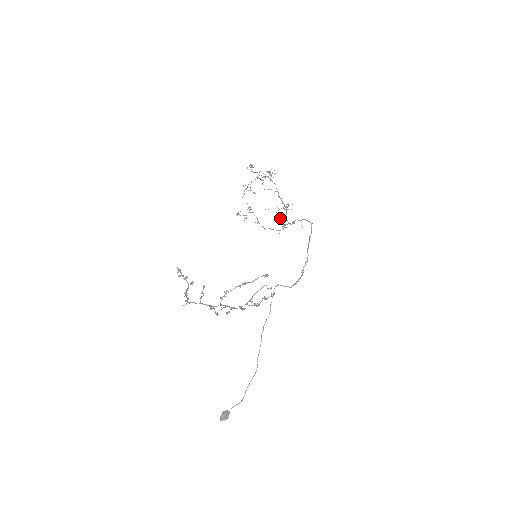
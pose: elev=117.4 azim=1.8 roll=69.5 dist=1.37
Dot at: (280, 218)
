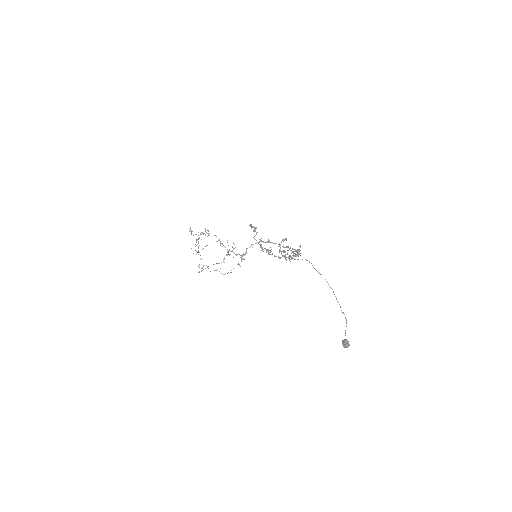
Dot at: occluded
